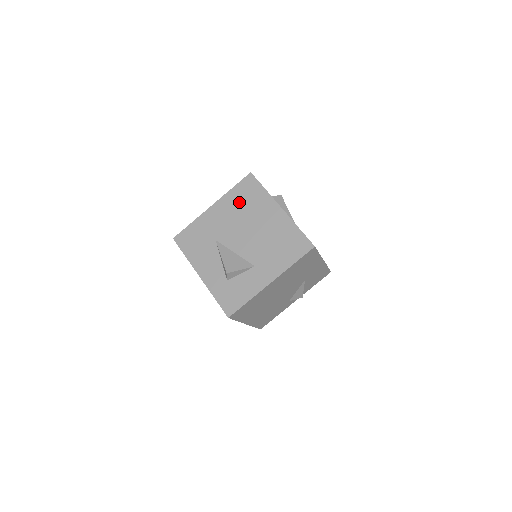
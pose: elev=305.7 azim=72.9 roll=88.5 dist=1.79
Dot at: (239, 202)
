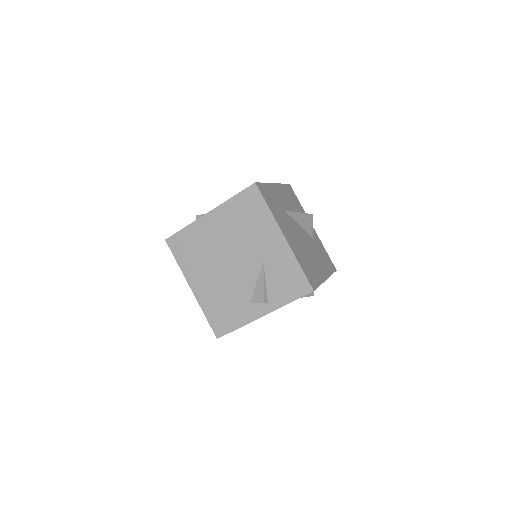
Dot at: occluded
